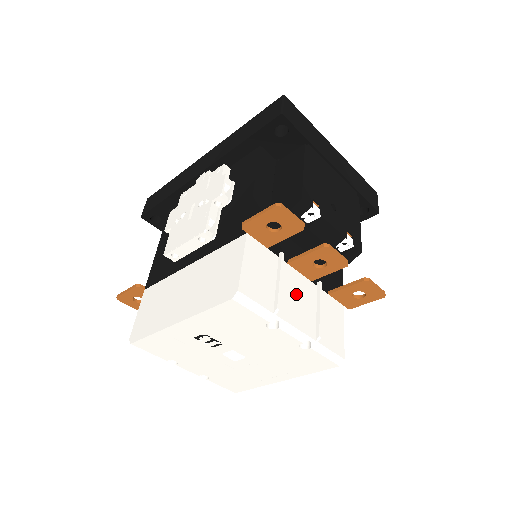
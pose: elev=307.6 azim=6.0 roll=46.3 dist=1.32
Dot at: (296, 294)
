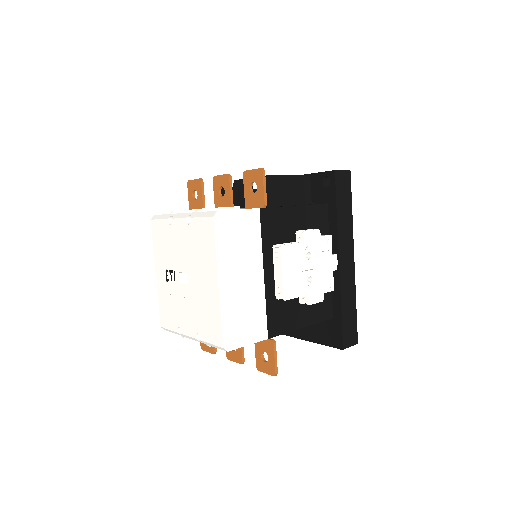
Dot at: occluded
